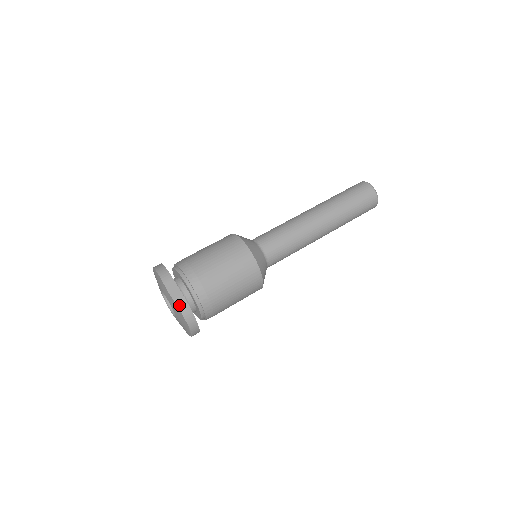
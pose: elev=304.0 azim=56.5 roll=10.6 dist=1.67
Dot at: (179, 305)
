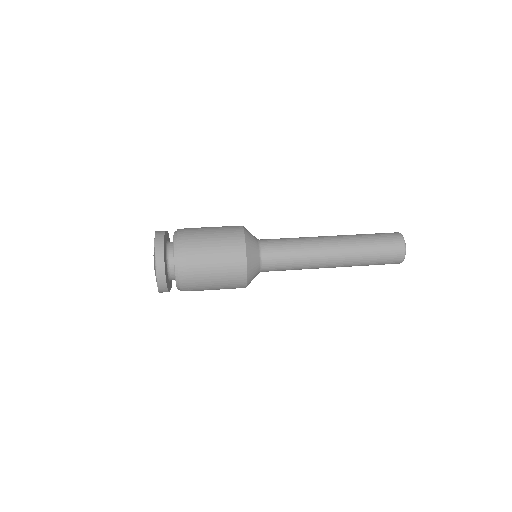
Dot at: (157, 232)
